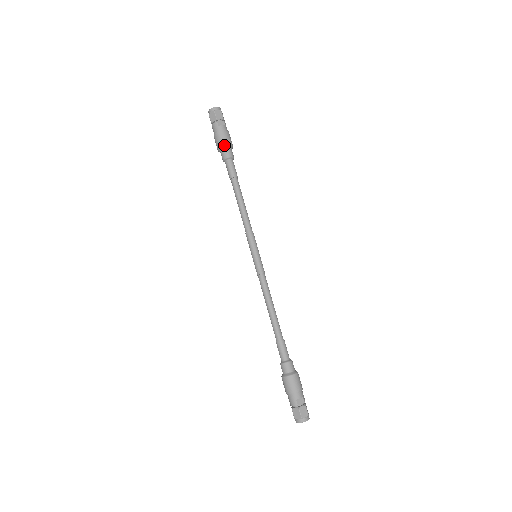
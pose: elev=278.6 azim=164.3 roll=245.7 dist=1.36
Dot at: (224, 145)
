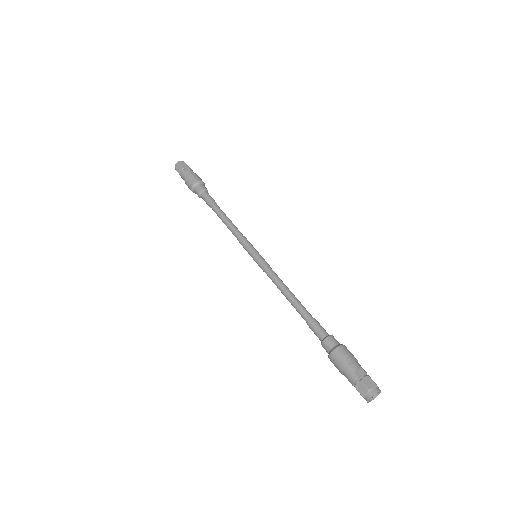
Dot at: (194, 182)
